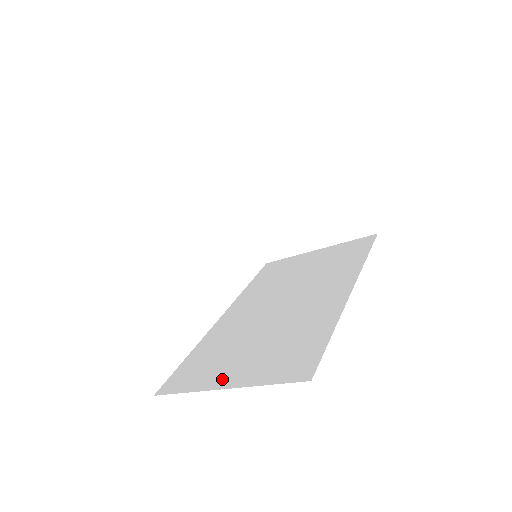
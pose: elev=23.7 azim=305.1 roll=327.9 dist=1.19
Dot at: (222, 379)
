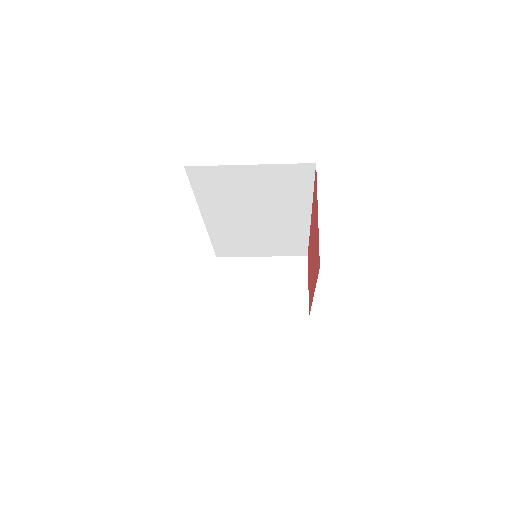
Dot at: occluded
